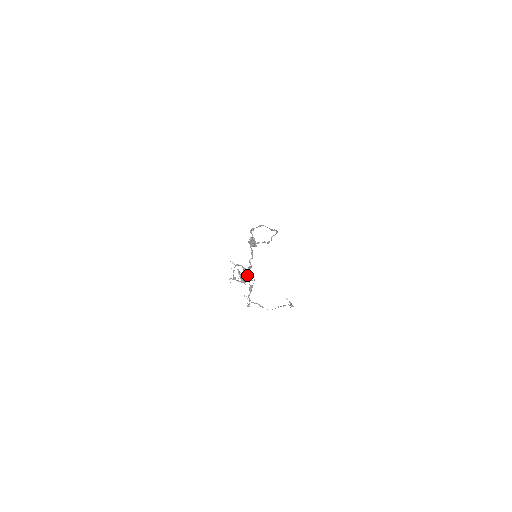
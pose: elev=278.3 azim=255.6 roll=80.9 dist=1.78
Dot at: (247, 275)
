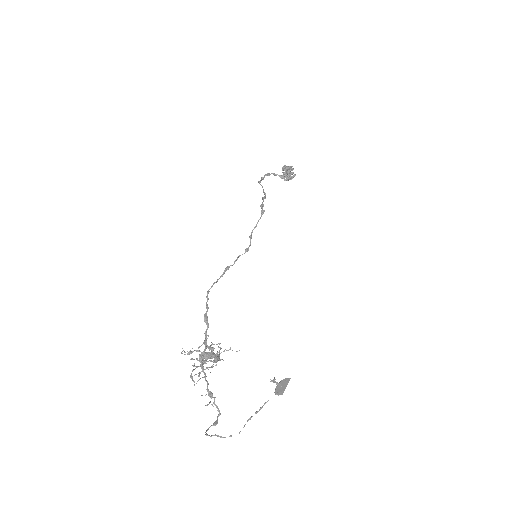
Dot at: (202, 369)
